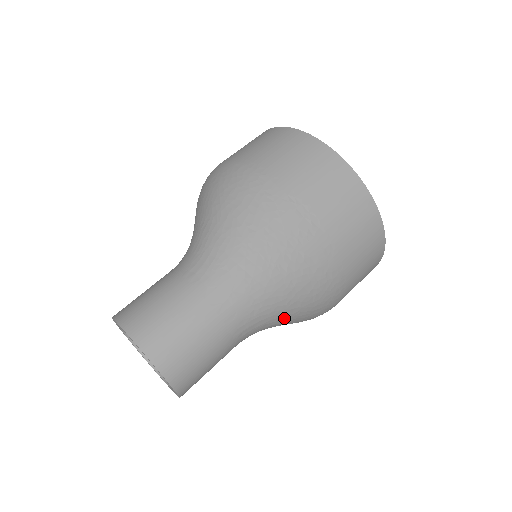
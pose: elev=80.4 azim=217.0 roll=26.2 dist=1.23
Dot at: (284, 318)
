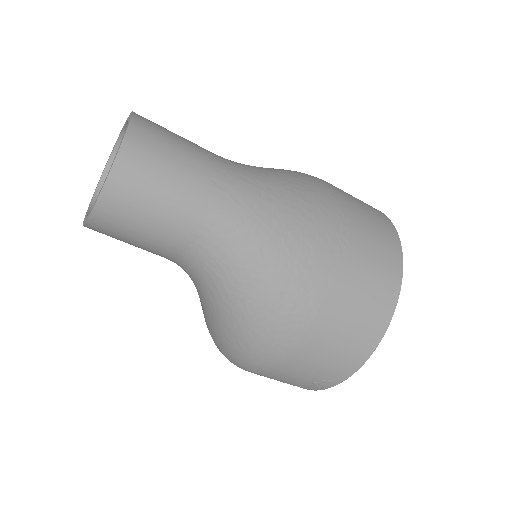
Dot at: (237, 288)
